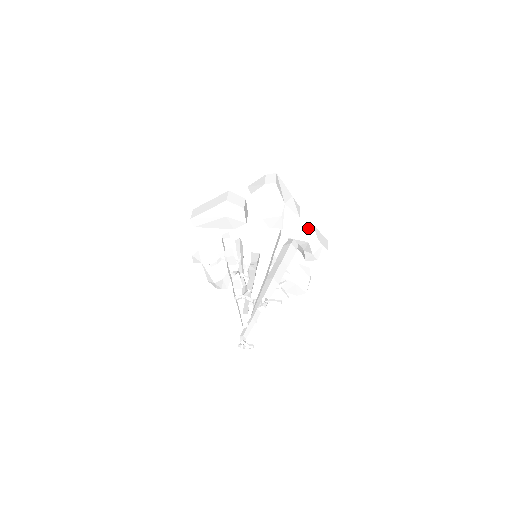
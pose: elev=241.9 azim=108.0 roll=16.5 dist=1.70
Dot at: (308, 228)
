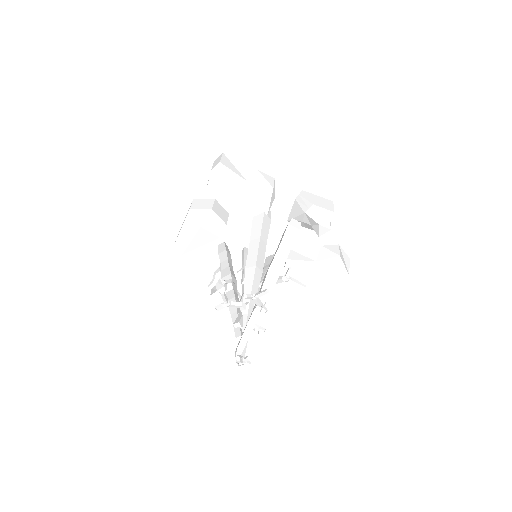
Dot at: (299, 197)
